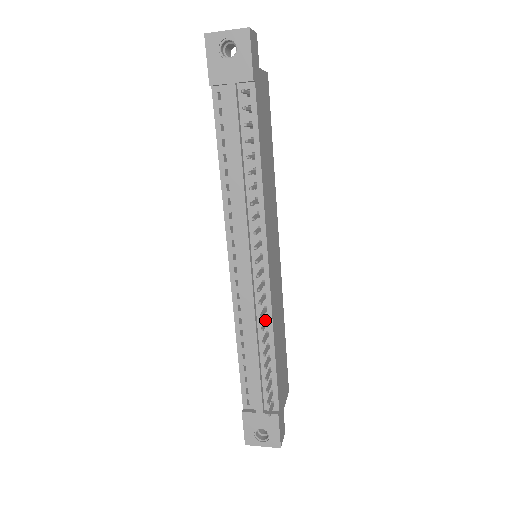
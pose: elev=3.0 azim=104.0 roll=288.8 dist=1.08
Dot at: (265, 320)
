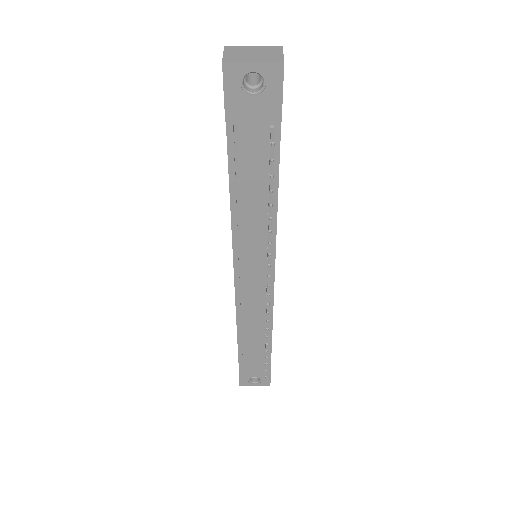
Dot at: occluded
